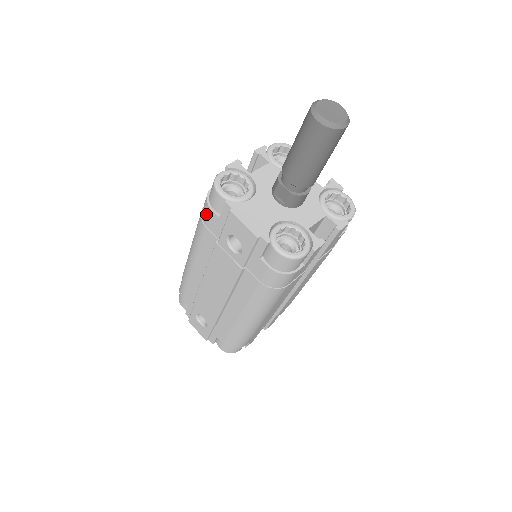
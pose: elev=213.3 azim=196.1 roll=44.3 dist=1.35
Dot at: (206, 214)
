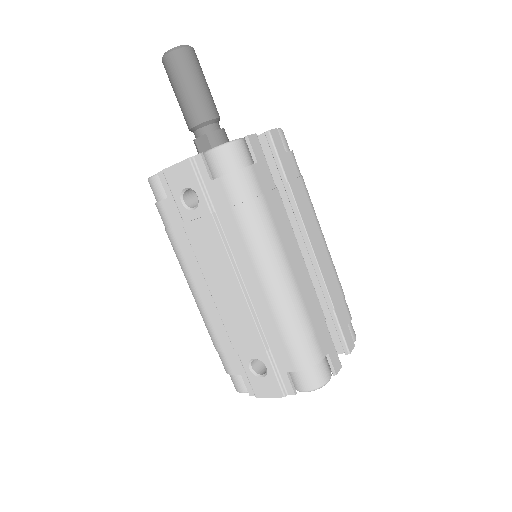
Dot at: (162, 215)
